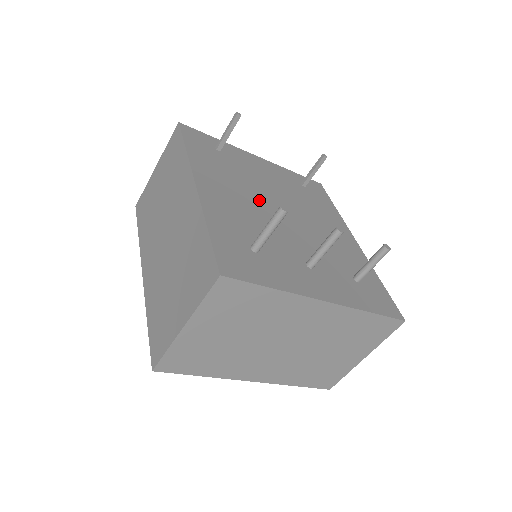
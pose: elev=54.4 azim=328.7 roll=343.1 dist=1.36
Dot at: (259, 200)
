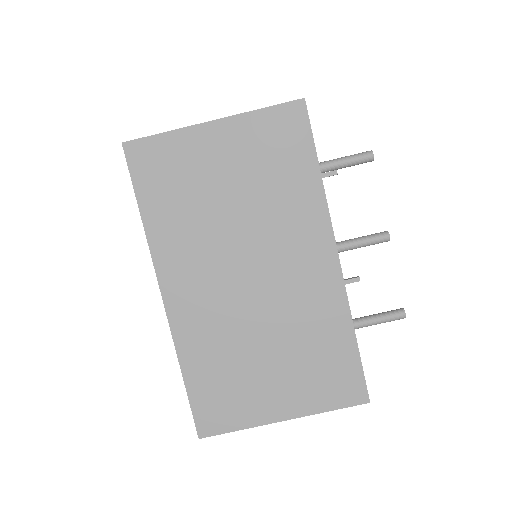
Dot at: occluded
